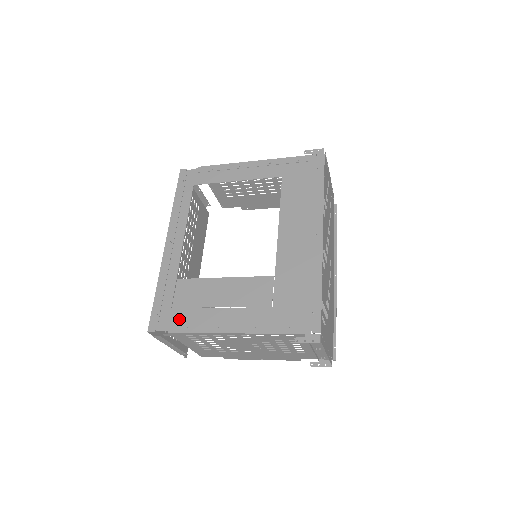
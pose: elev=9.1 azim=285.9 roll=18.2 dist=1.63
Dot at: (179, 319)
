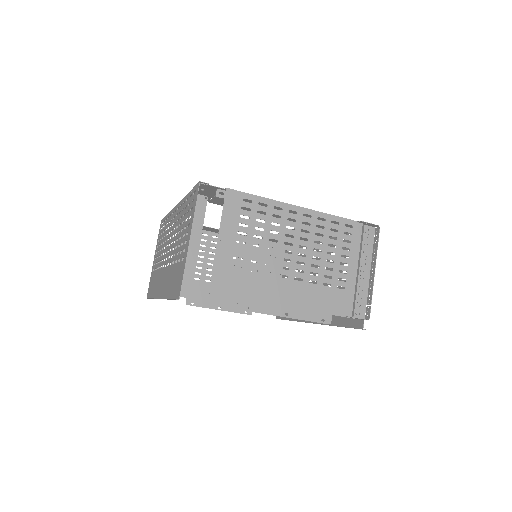
Dot at: occluded
